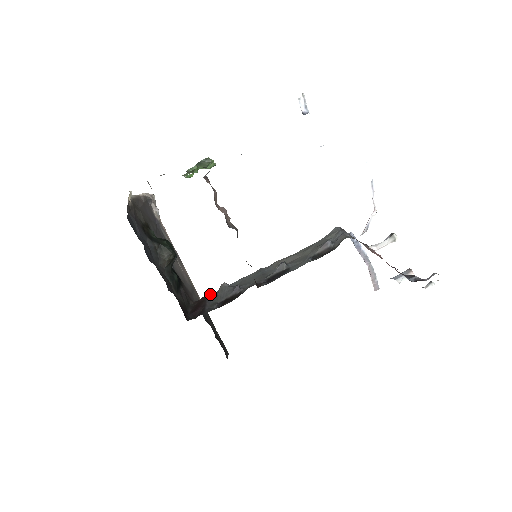
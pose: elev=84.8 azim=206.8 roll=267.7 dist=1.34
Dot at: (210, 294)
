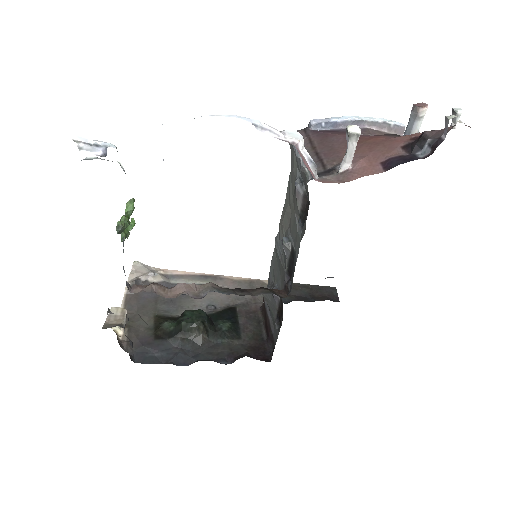
Dot at: occluded
